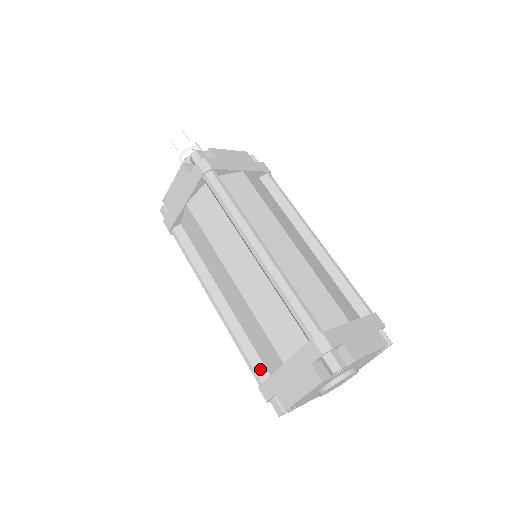
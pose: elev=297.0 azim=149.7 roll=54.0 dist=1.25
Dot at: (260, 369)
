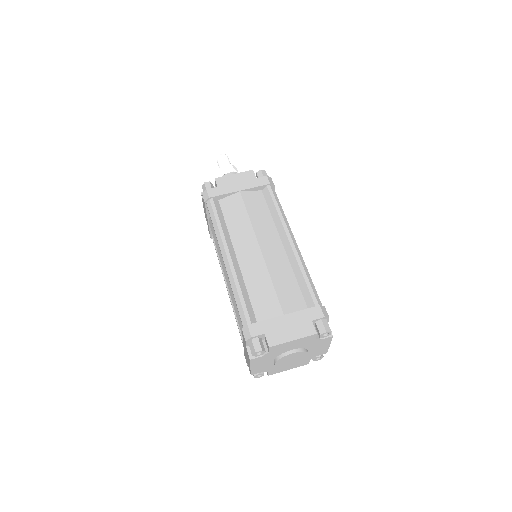
Dot at: (252, 315)
